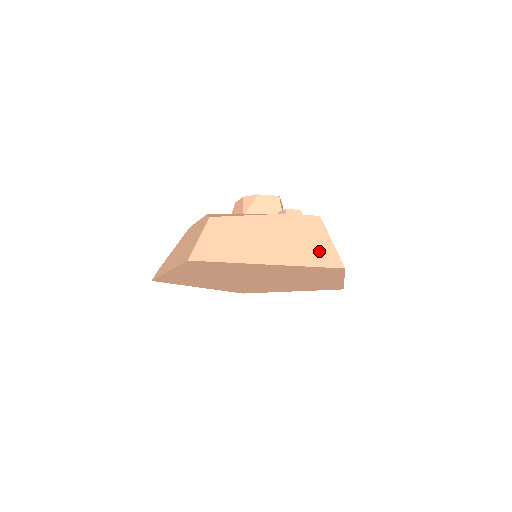
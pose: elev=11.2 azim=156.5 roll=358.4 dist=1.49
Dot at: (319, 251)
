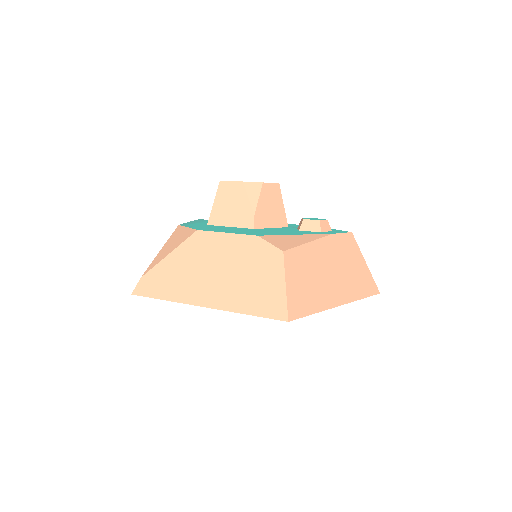
Dot at: (363, 278)
